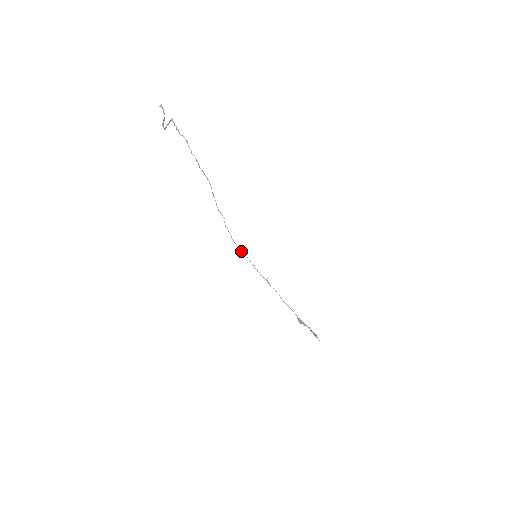
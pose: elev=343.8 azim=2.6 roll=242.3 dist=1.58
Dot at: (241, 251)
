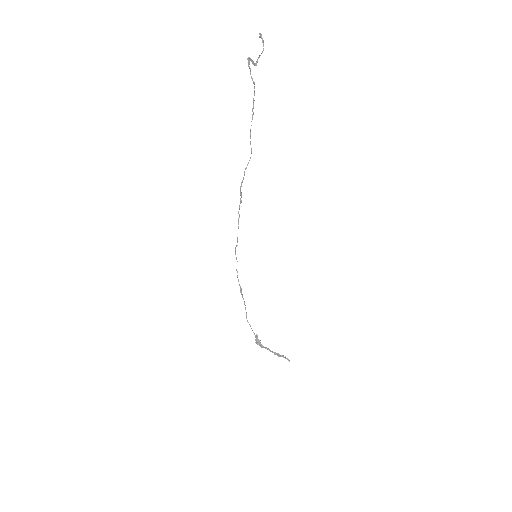
Dot at: occluded
